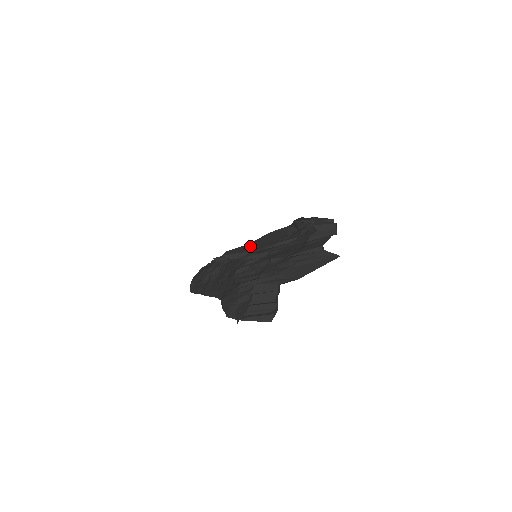
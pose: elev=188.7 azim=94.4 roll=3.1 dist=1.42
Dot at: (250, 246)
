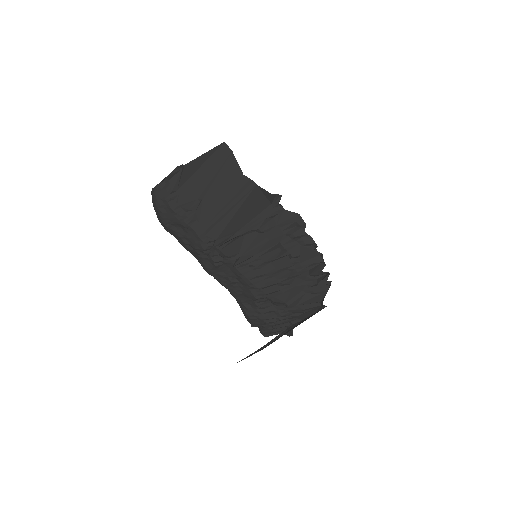
Dot at: (238, 219)
